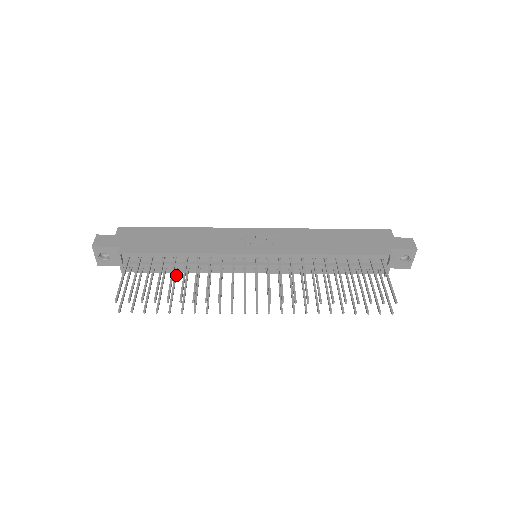
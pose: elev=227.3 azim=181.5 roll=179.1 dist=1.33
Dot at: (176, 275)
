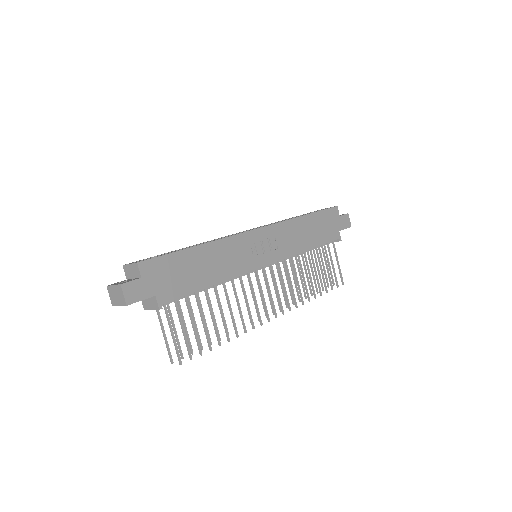
Dot at: (199, 297)
